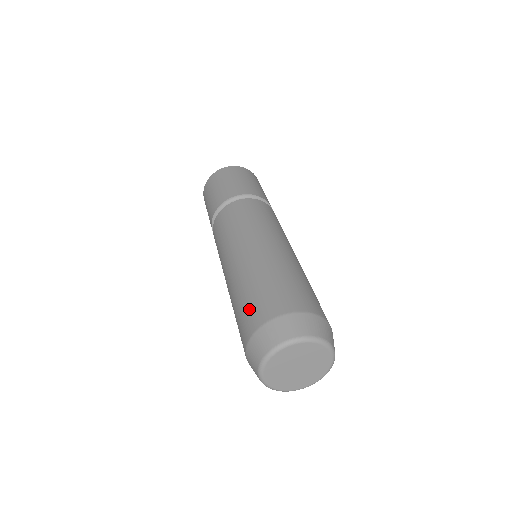
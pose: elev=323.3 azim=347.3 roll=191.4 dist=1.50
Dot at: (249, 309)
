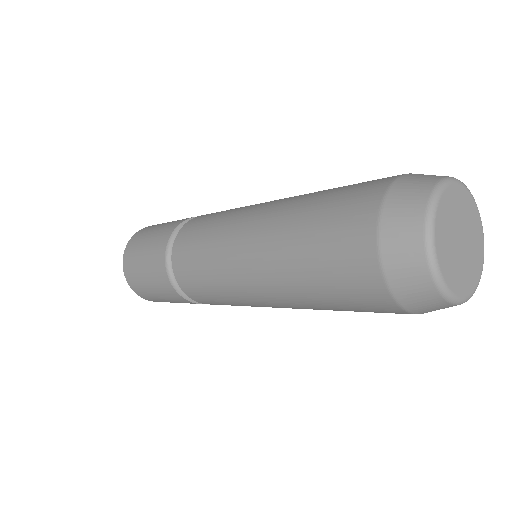
Dot at: occluded
